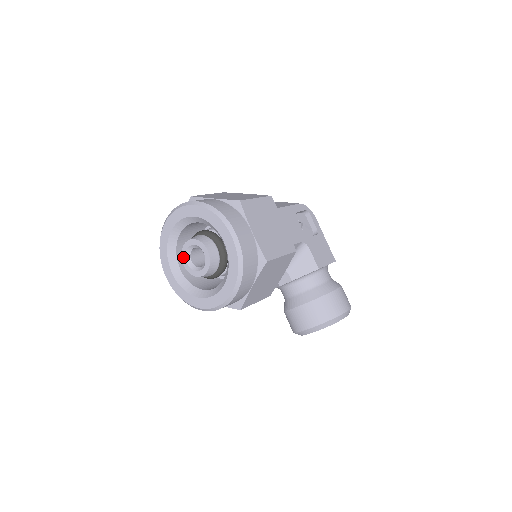
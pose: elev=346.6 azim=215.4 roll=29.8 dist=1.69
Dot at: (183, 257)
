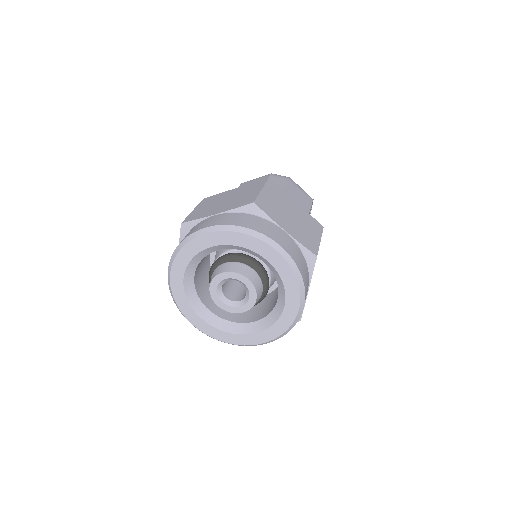
Dot at: (215, 281)
